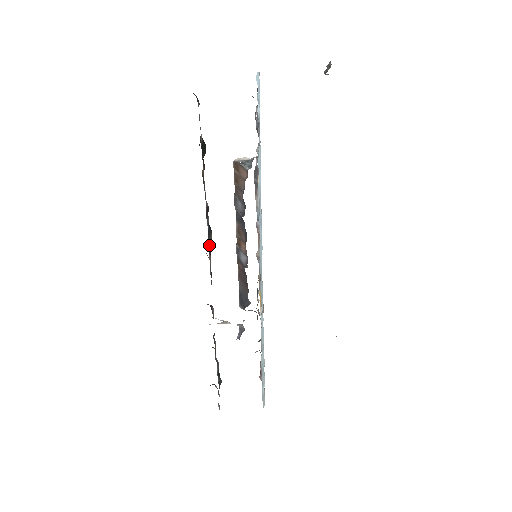
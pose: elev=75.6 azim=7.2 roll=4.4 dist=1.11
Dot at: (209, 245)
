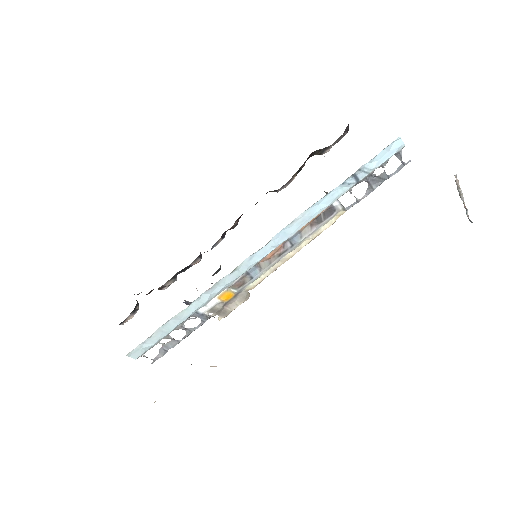
Dot at: occluded
